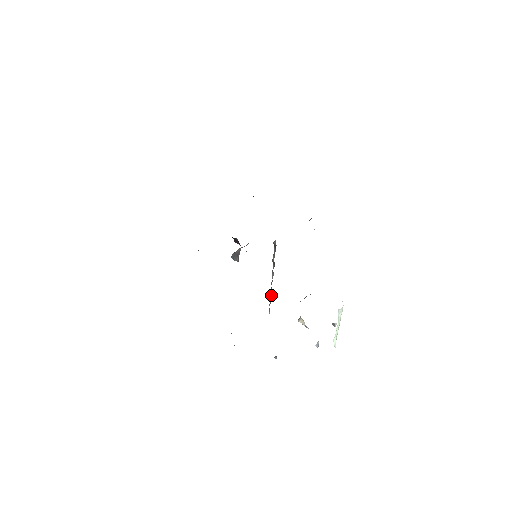
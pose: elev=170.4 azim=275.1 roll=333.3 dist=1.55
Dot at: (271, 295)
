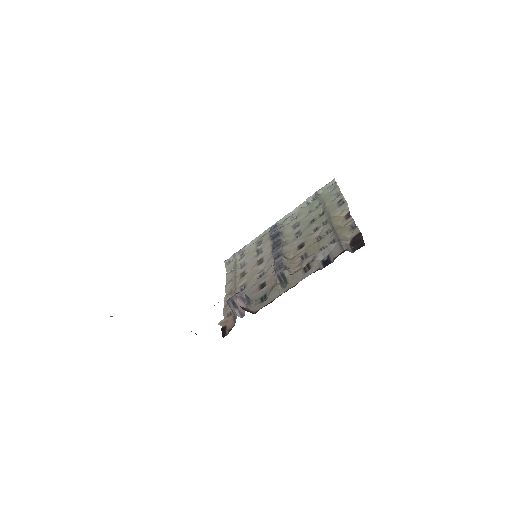
Dot at: (272, 243)
